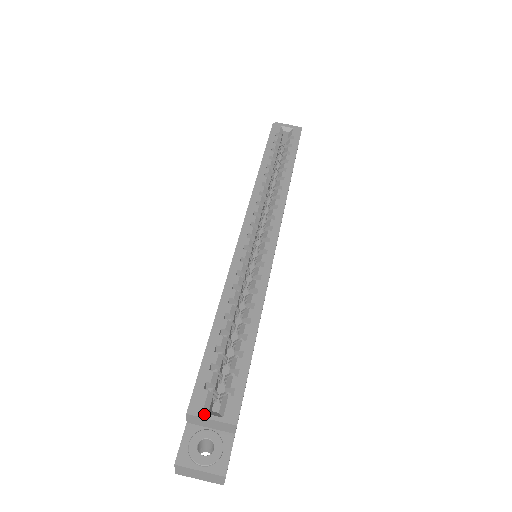
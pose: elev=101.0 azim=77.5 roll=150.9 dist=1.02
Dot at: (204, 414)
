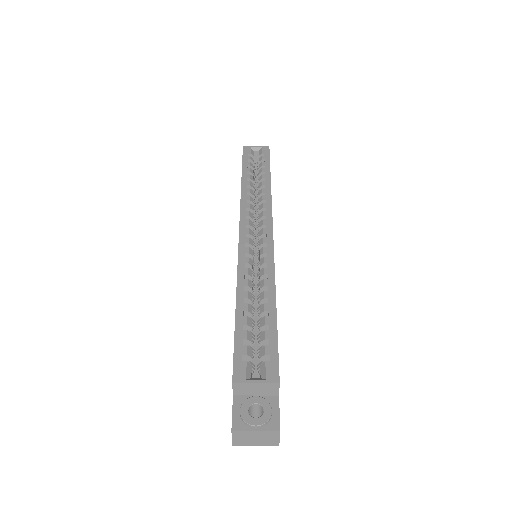
Dot at: (248, 380)
